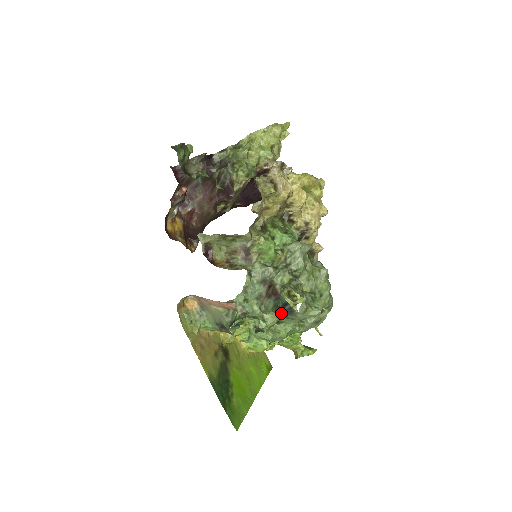
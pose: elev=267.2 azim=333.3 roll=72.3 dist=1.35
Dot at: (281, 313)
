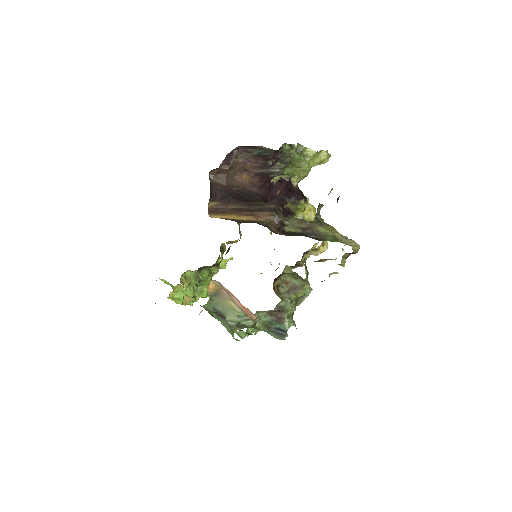
Dot at: (268, 328)
